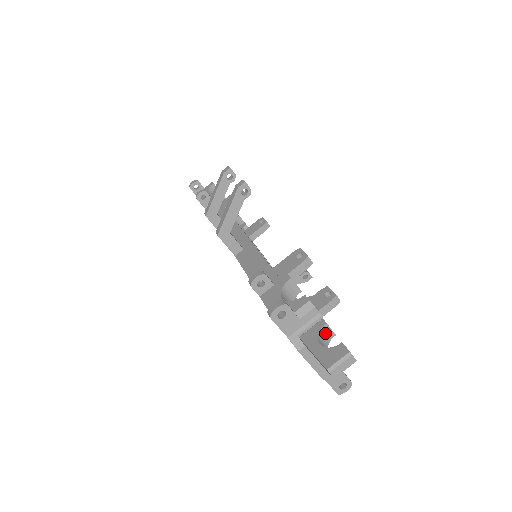
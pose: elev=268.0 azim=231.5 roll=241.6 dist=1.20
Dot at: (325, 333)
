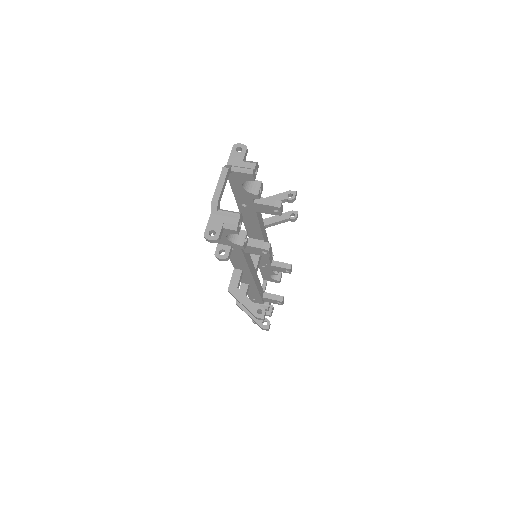
Dot at: (240, 235)
